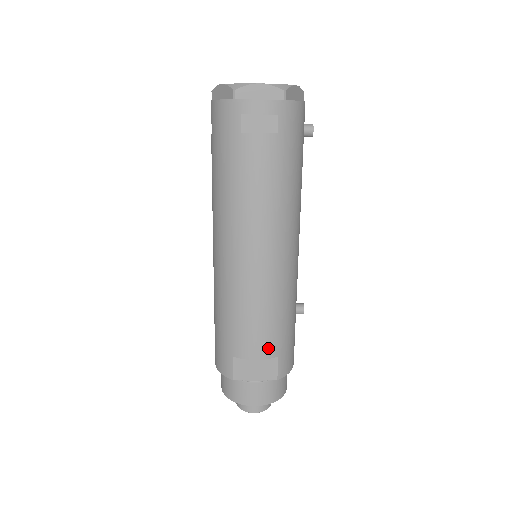
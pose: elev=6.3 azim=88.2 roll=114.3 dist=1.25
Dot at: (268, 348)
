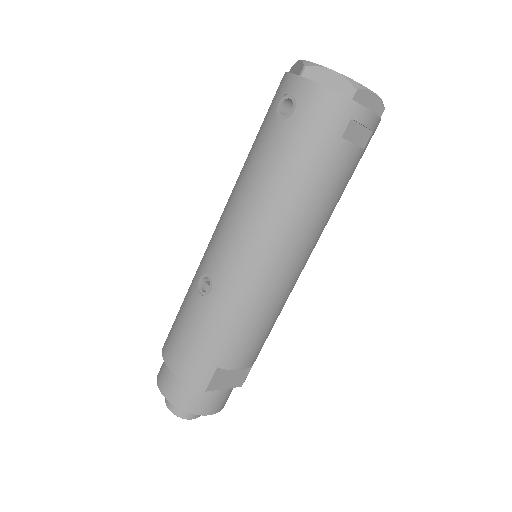
Dot at: (254, 357)
